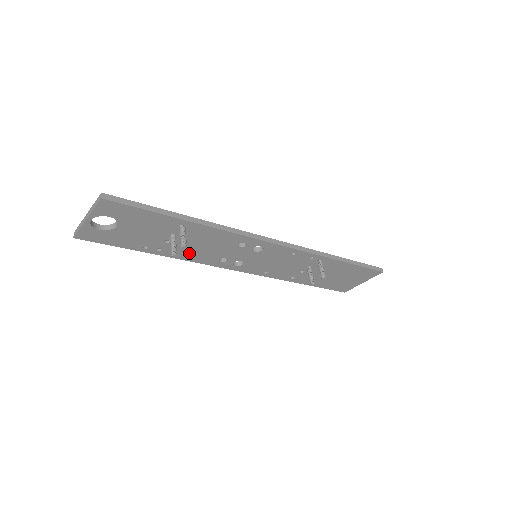
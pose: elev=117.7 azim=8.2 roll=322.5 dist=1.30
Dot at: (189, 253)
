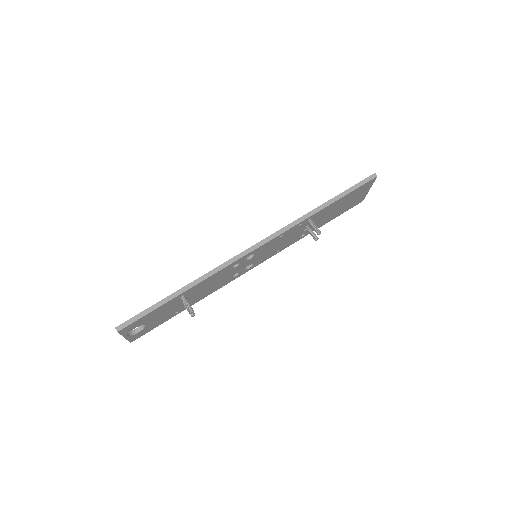
Dot at: (207, 292)
